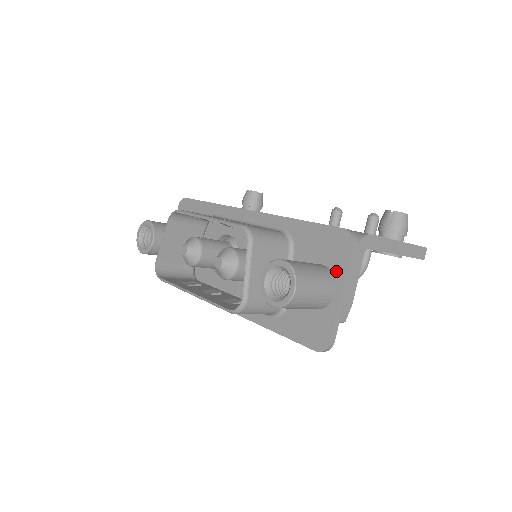
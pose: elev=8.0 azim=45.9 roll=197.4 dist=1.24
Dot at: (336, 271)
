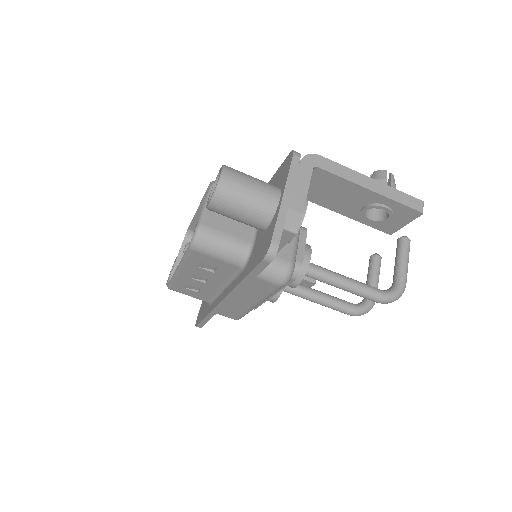
Dot at: (282, 184)
